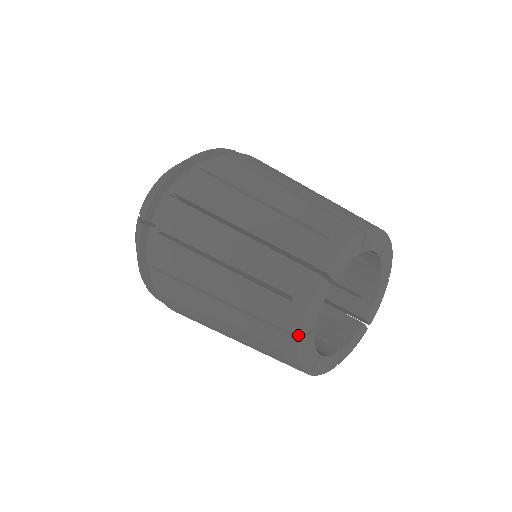
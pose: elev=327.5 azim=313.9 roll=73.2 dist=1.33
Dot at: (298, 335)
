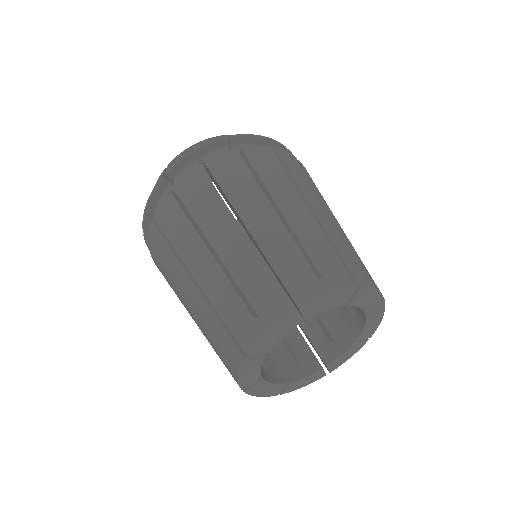
Dot at: (246, 353)
